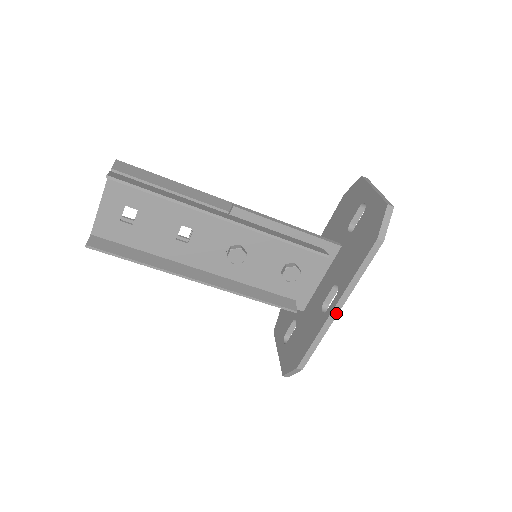
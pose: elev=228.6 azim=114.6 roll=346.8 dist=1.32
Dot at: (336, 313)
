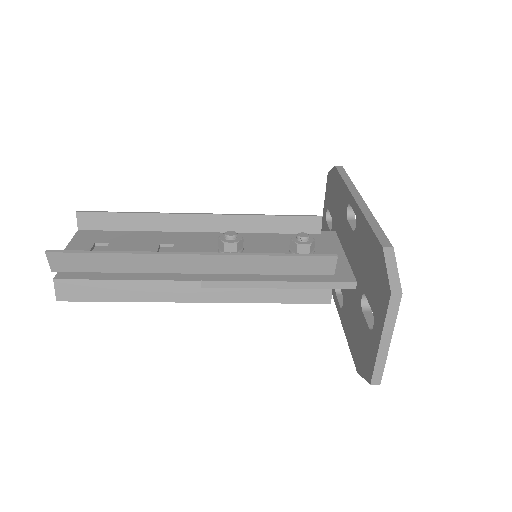
Dot at: occluded
